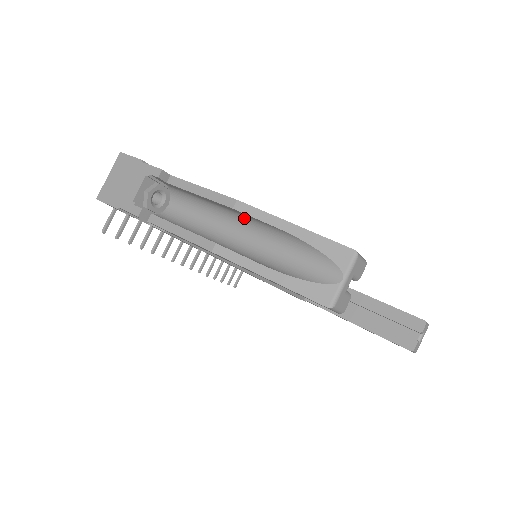
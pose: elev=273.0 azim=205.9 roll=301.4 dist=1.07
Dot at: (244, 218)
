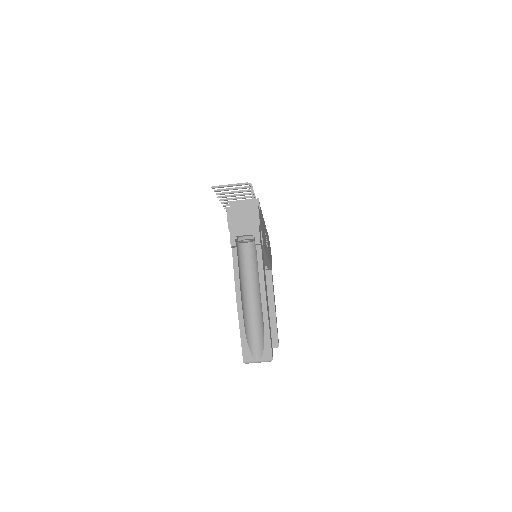
Dot at: occluded
